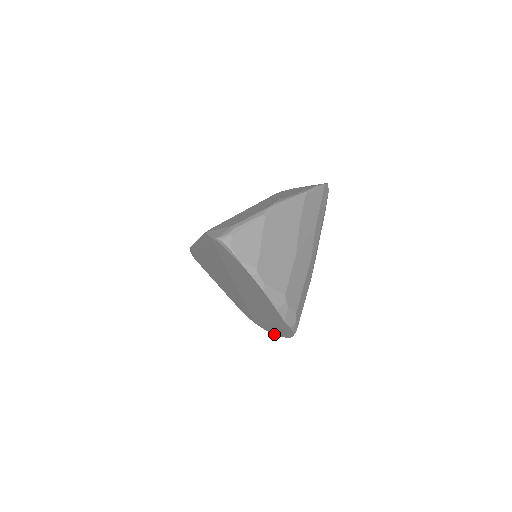
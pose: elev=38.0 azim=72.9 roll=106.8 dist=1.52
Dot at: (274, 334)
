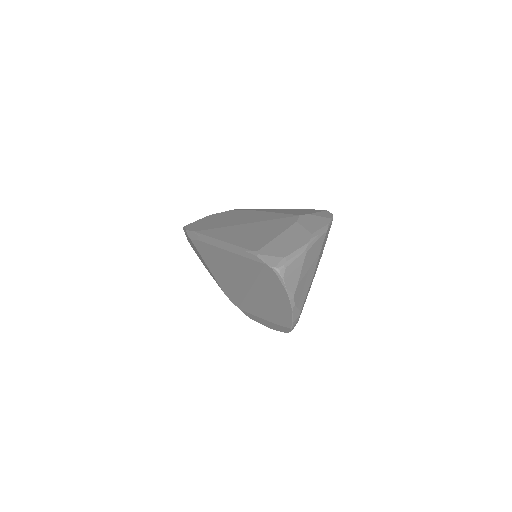
Dot at: occluded
